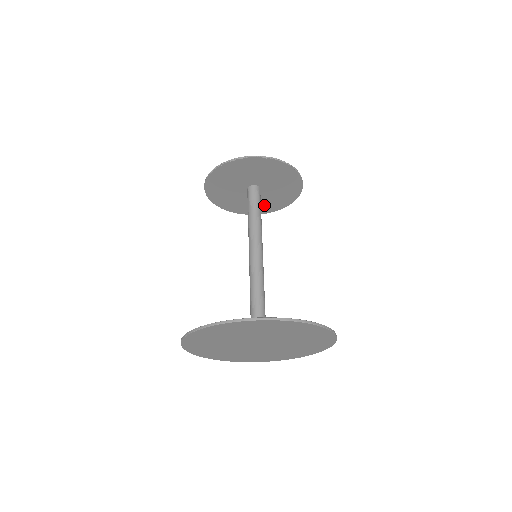
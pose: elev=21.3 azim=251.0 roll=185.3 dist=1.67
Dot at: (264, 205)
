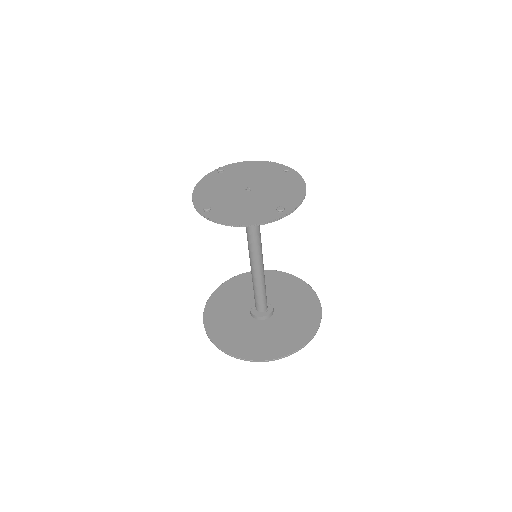
Dot at: (275, 175)
